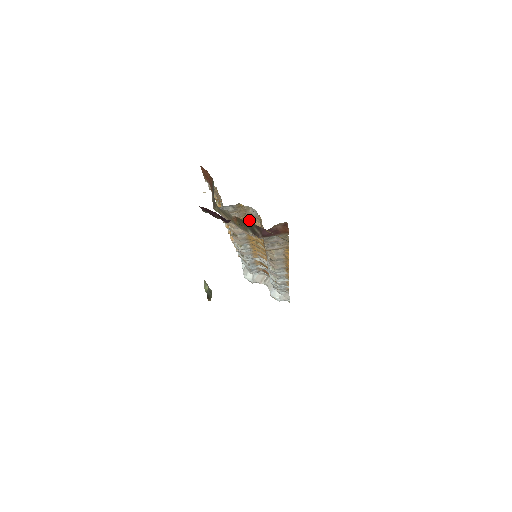
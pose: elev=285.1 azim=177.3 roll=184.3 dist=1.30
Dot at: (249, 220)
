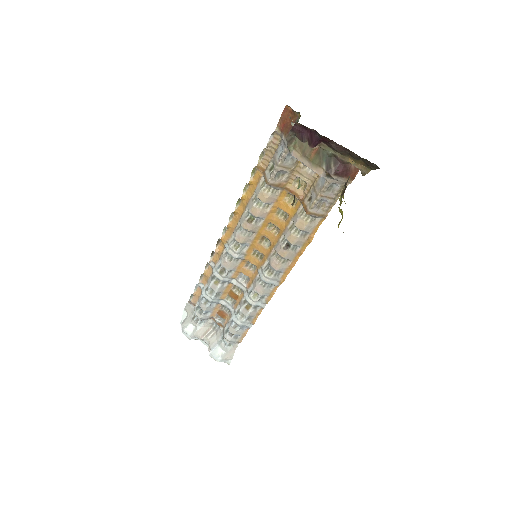
Dot at: (291, 188)
